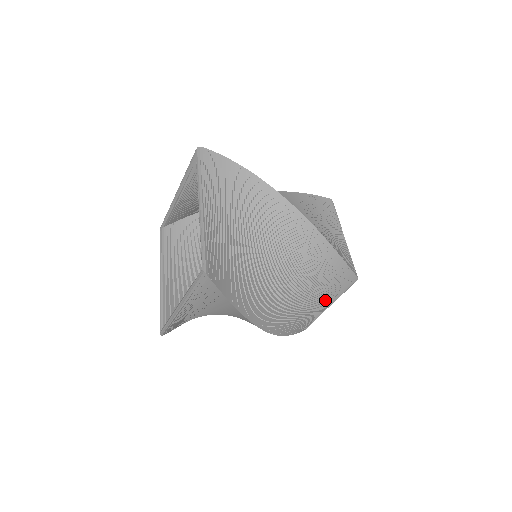
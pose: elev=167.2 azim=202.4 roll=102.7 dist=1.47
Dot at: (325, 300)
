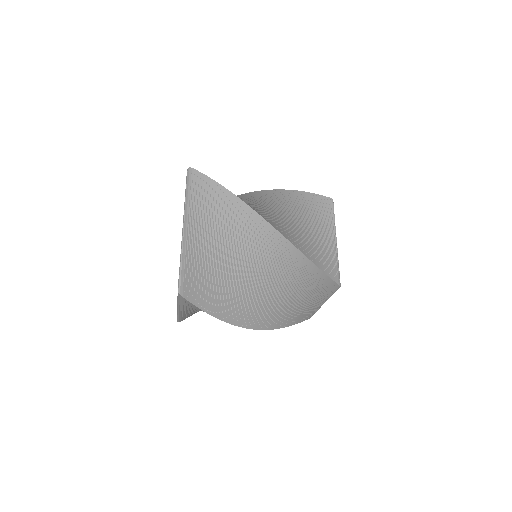
Dot at: (316, 300)
